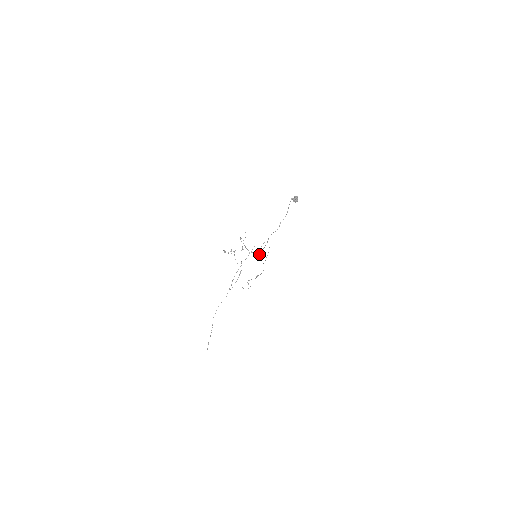
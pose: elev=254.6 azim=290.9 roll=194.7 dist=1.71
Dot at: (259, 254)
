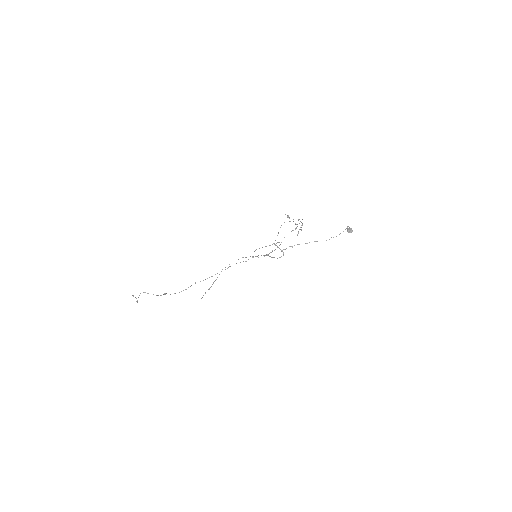
Dot at: occluded
